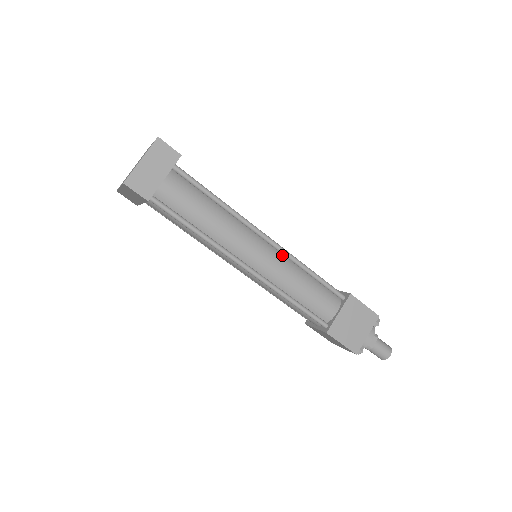
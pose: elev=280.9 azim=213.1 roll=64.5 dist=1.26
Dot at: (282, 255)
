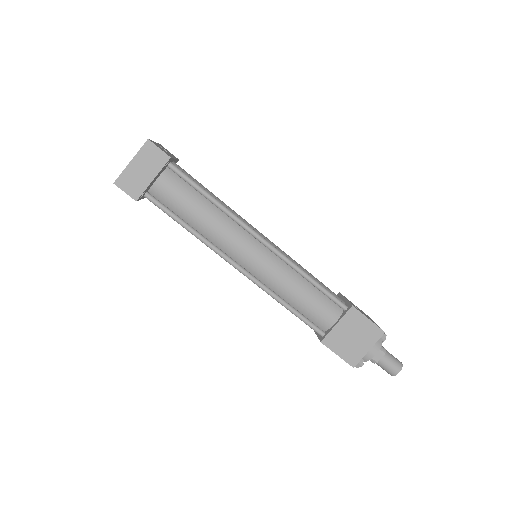
Dot at: (280, 259)
